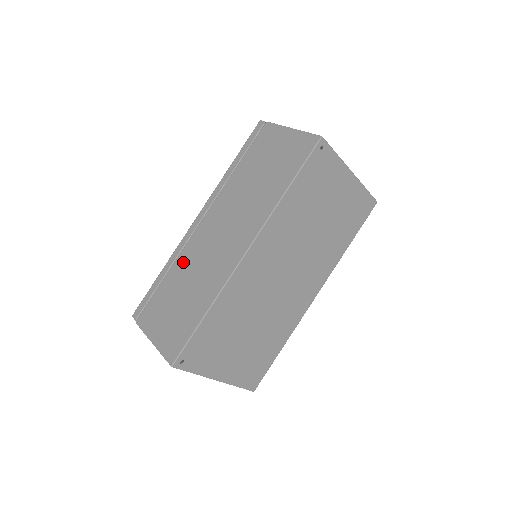
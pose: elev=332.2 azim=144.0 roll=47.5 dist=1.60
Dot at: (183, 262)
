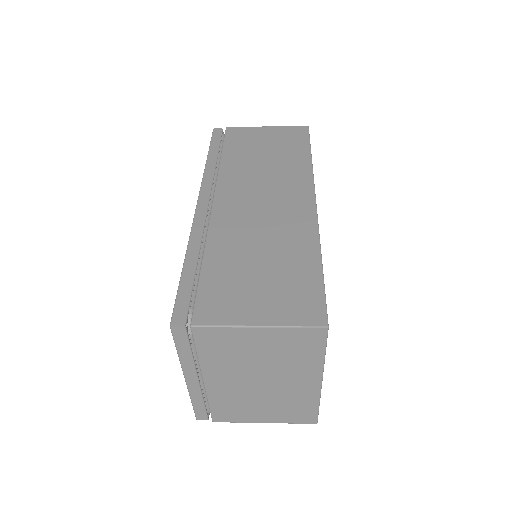
Dot at: (223, 237)
